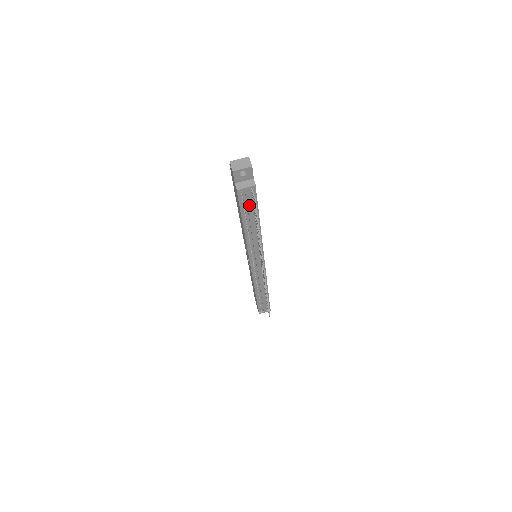
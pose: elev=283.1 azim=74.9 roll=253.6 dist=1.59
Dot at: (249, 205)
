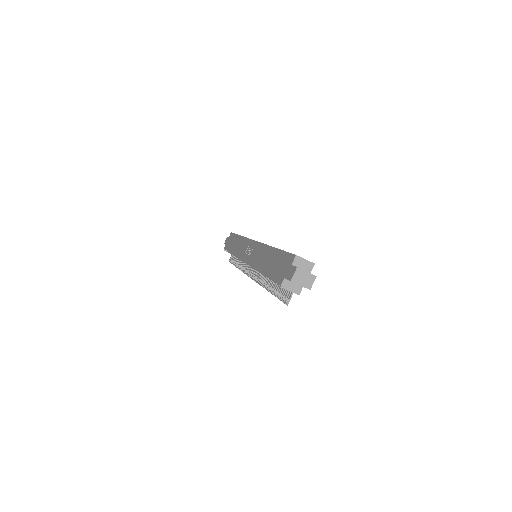
Dot at: occluded
